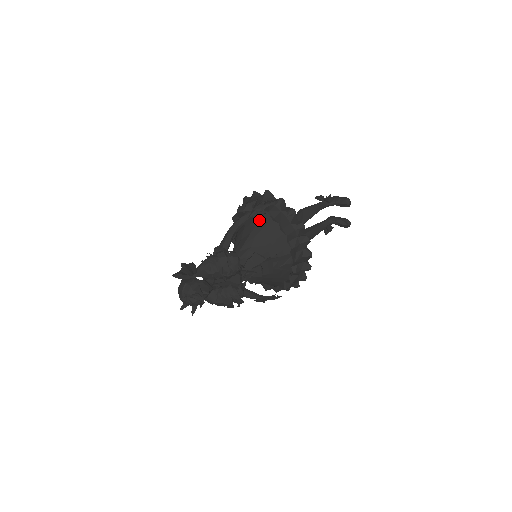
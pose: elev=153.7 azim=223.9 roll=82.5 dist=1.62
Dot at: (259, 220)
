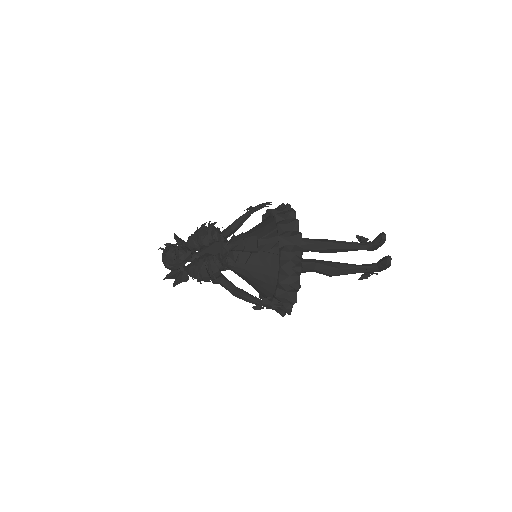
Dot at: occluded
